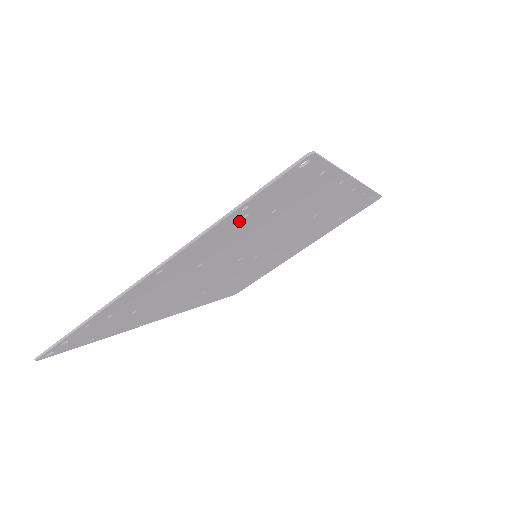
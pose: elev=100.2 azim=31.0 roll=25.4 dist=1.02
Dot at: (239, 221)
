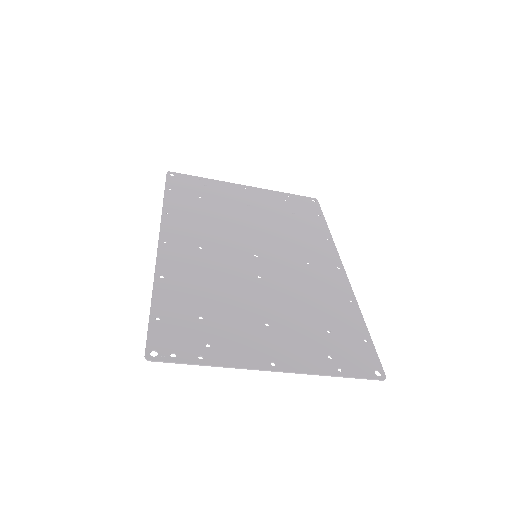
Dot at: (324, 356)
